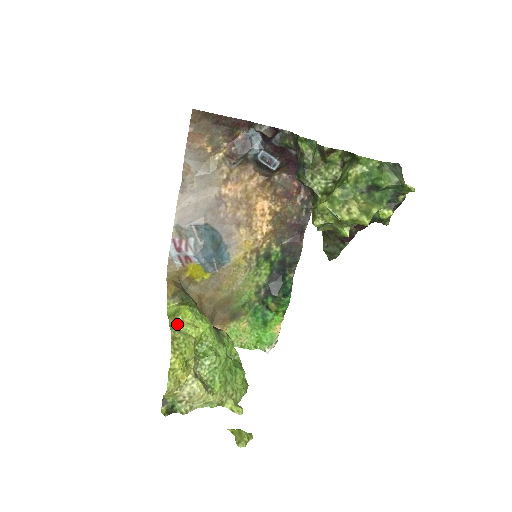
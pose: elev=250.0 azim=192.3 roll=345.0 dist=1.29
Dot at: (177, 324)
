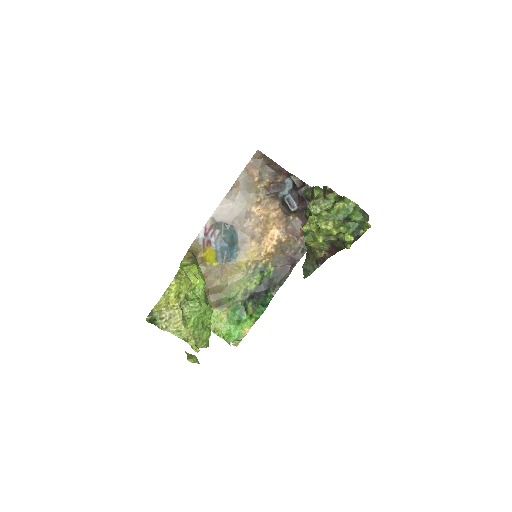
Dot at: (185, 269)
